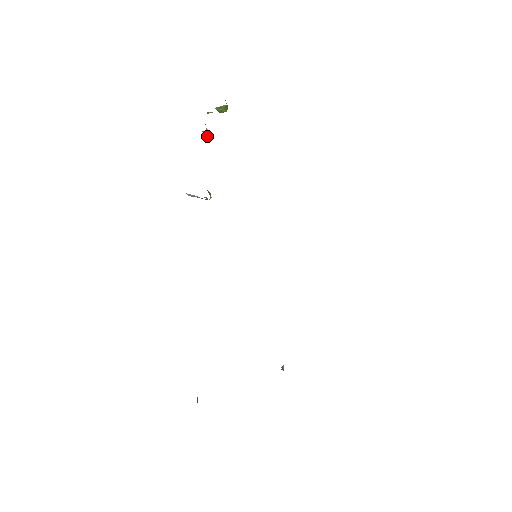
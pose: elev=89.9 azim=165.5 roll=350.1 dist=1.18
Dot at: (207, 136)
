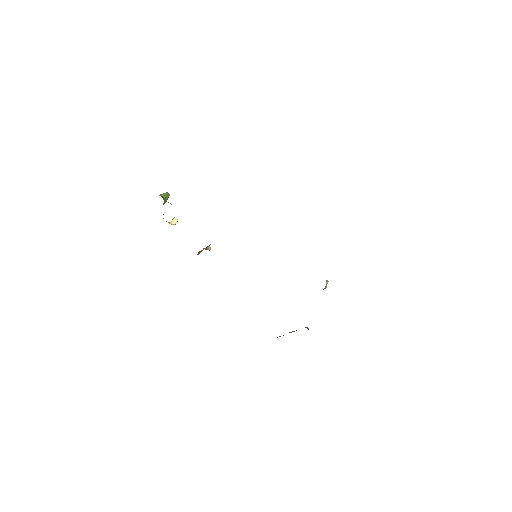
Dot at: occluded
